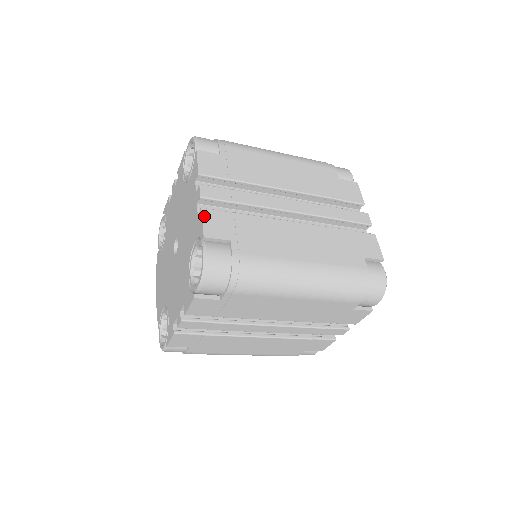
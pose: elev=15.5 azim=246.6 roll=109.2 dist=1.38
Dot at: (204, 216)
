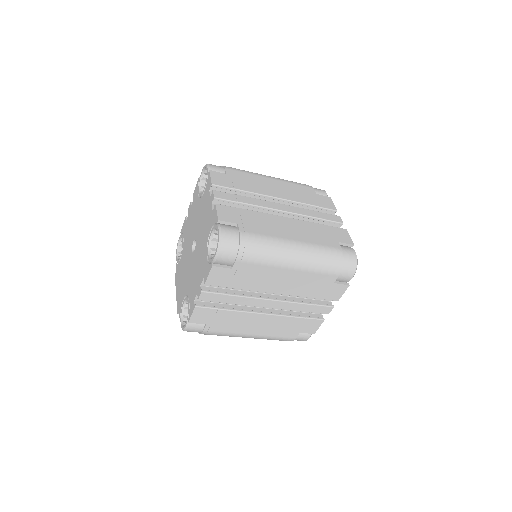
Dot at: (218, 208)
